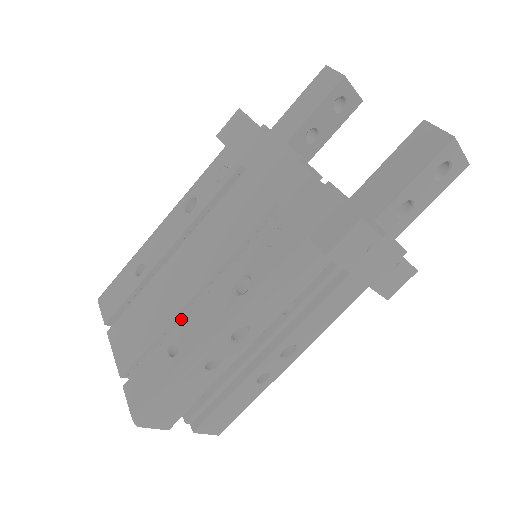
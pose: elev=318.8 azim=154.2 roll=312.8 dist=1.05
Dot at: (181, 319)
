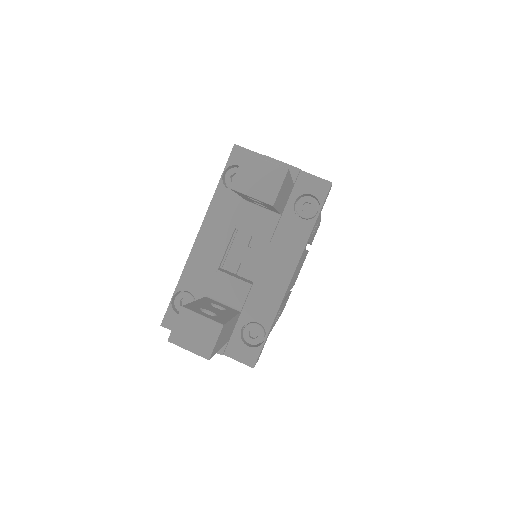
Dot at: occluded
